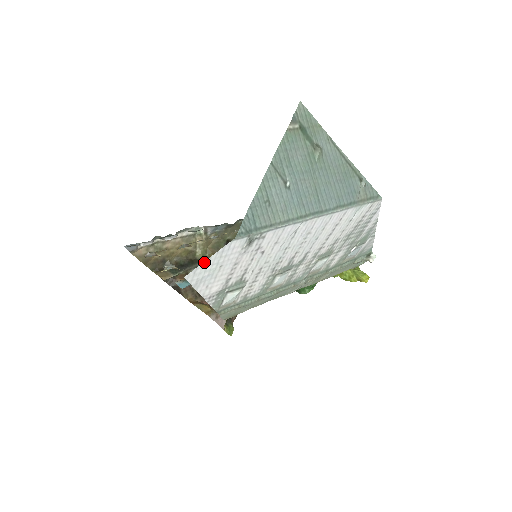
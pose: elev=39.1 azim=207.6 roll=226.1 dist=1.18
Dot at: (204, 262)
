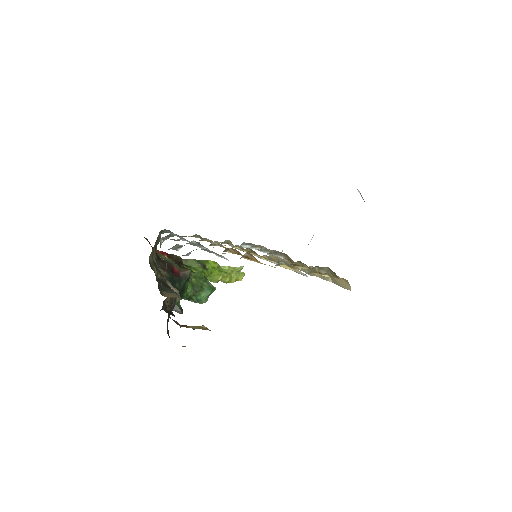
Dot at: occluded
